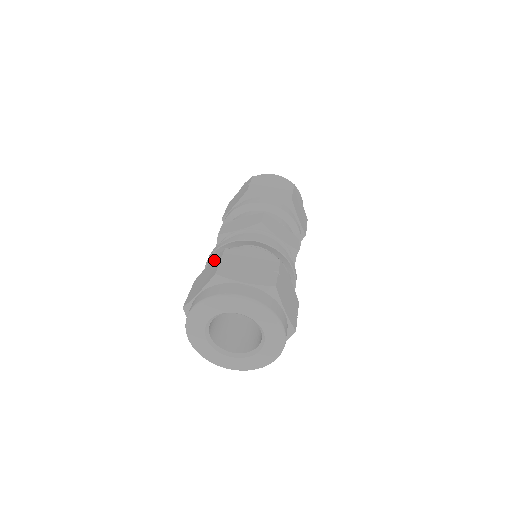
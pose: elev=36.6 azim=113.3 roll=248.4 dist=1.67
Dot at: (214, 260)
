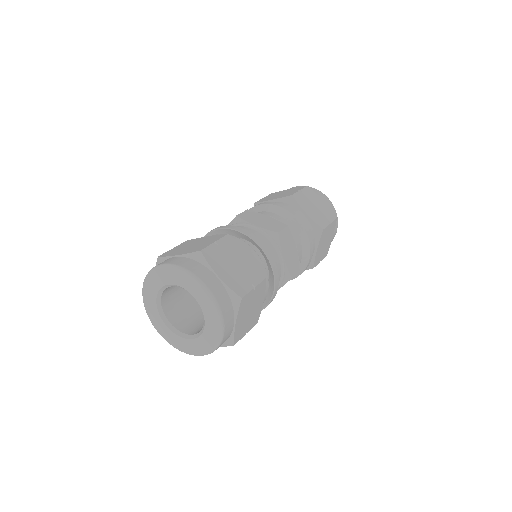
Dot at: occluded
